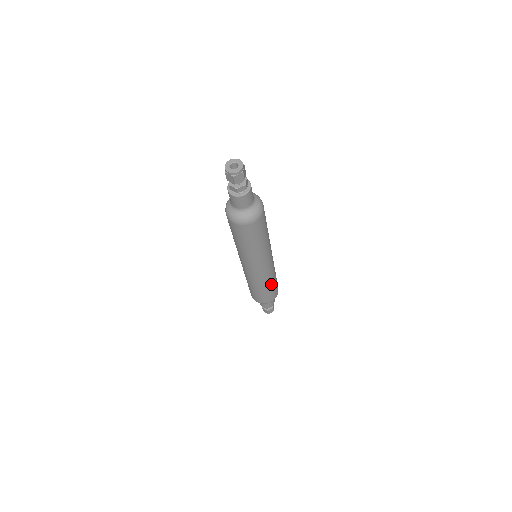
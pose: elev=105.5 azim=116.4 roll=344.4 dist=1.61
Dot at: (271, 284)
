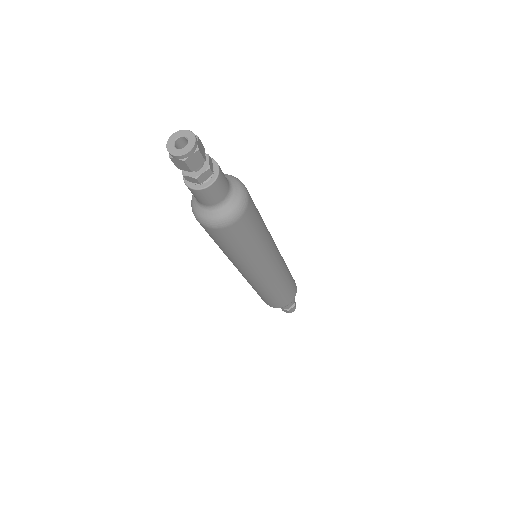
Dot at: (285, 285)
